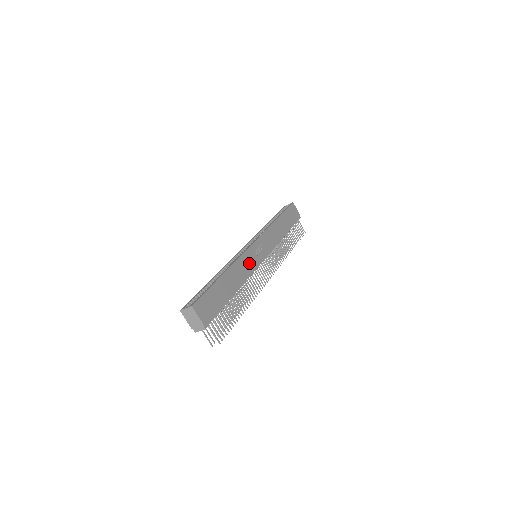
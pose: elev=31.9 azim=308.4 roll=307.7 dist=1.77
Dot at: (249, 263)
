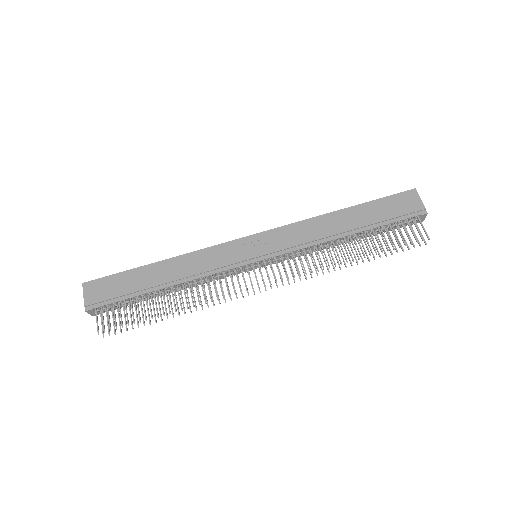
Dot at: (218, 259)
